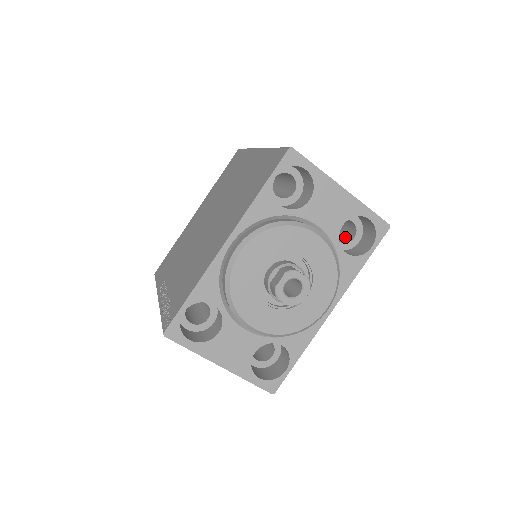
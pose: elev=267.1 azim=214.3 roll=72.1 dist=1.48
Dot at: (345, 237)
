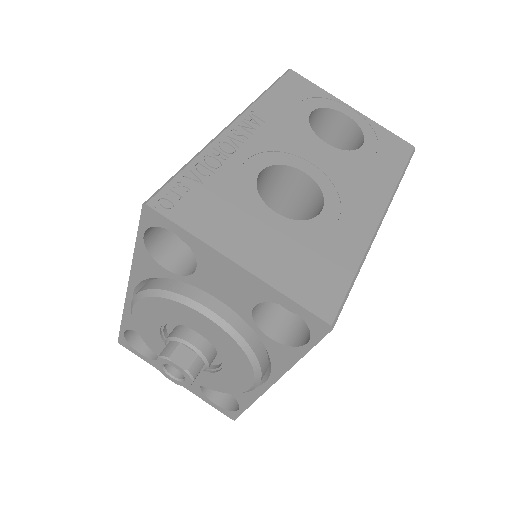
Dot at: occluded
